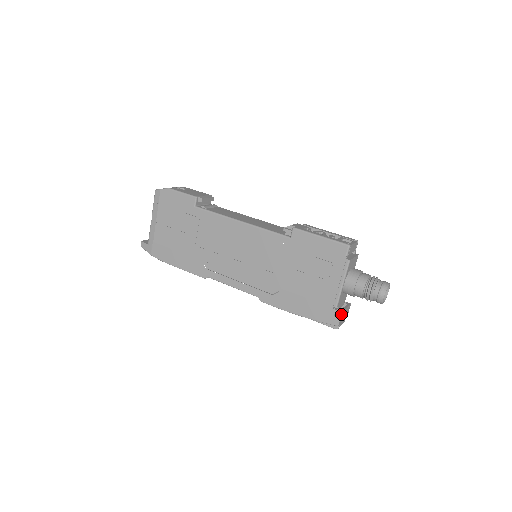
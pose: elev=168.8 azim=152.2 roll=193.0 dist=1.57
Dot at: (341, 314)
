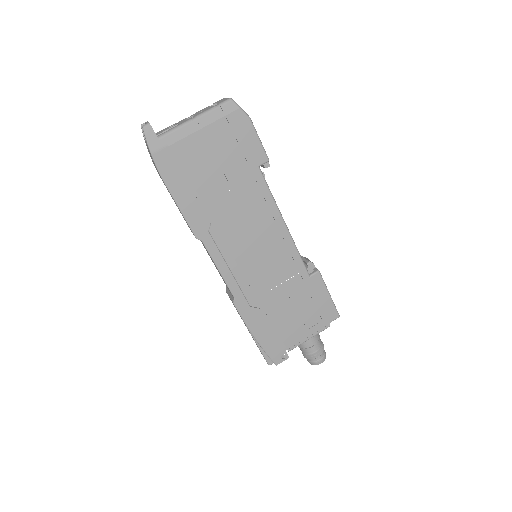
Dot at: occluded
